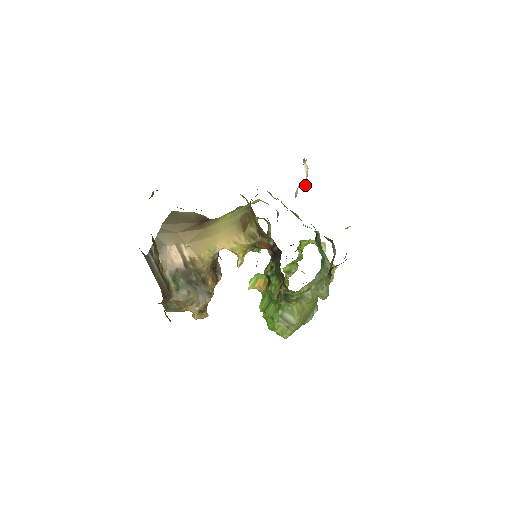
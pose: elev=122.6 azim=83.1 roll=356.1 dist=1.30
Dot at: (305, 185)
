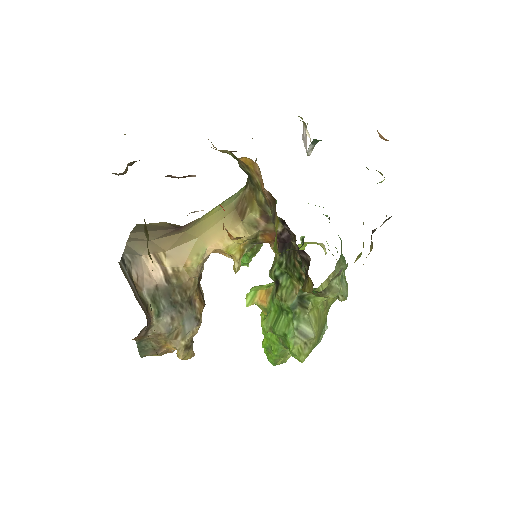
Dot at: occluded
